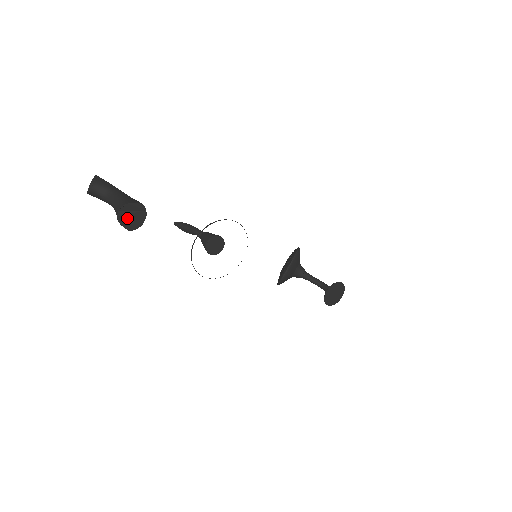
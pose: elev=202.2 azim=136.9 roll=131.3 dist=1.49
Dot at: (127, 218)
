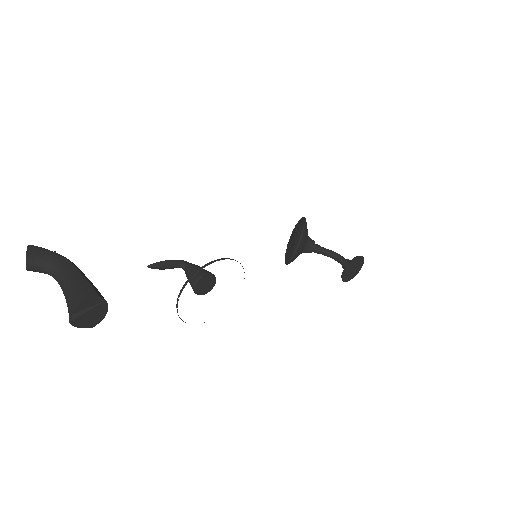
Dot at: (83, 318)
